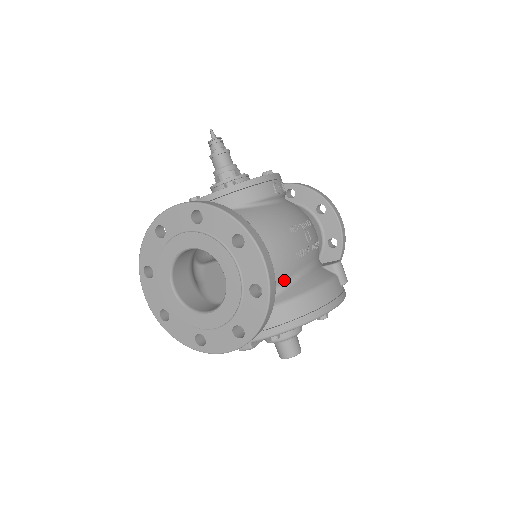
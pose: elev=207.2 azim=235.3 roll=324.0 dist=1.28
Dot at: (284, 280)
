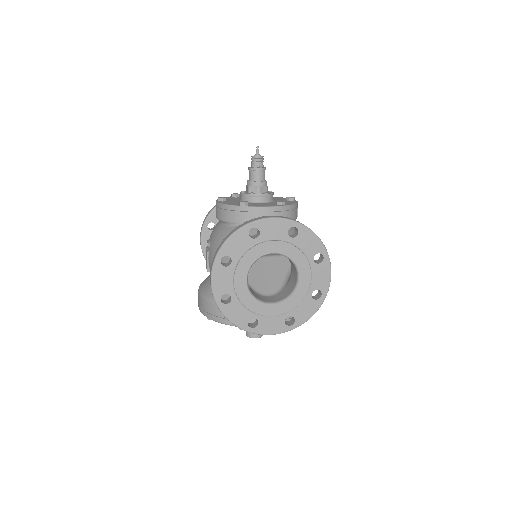
Dot at: occluded
